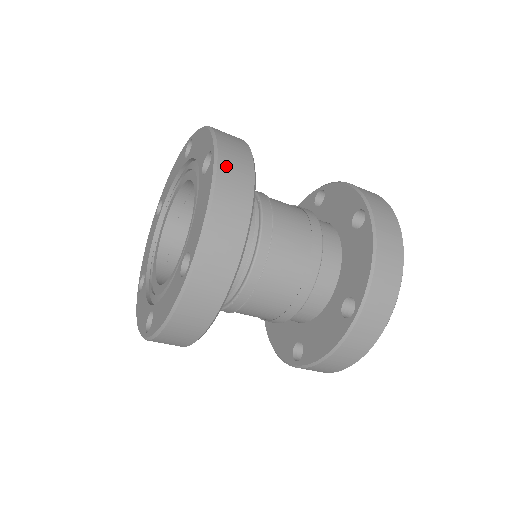
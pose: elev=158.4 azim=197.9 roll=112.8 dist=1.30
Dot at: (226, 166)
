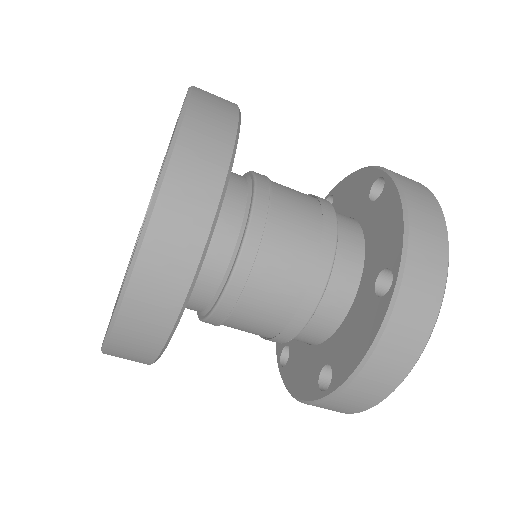
Dot at: (161, 232)
